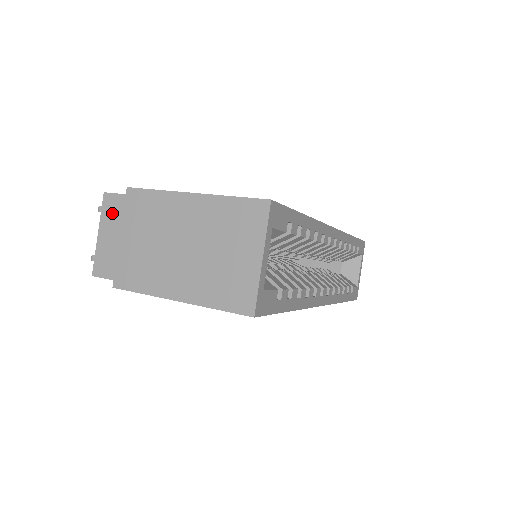
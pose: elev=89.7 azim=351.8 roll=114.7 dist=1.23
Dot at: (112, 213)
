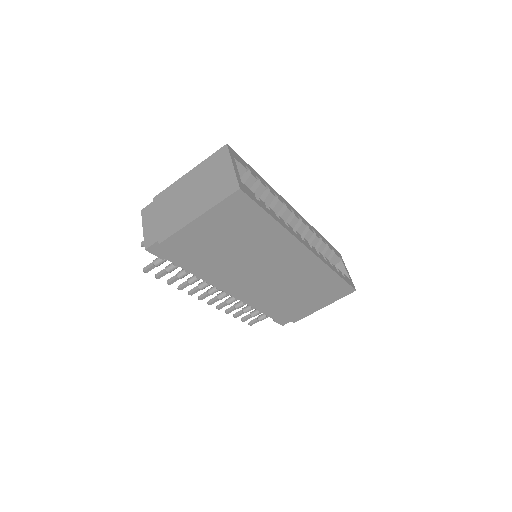
Dot at: (148, 214)
